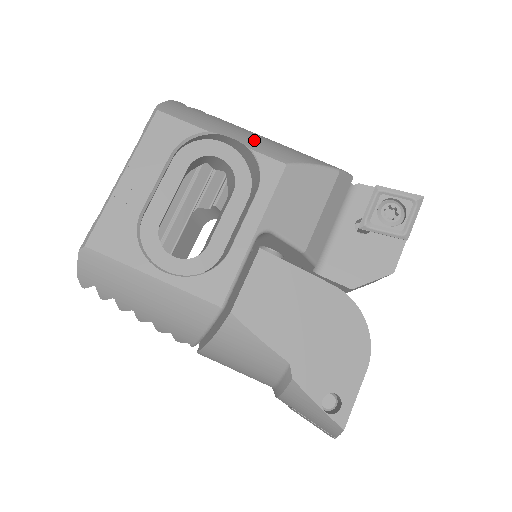
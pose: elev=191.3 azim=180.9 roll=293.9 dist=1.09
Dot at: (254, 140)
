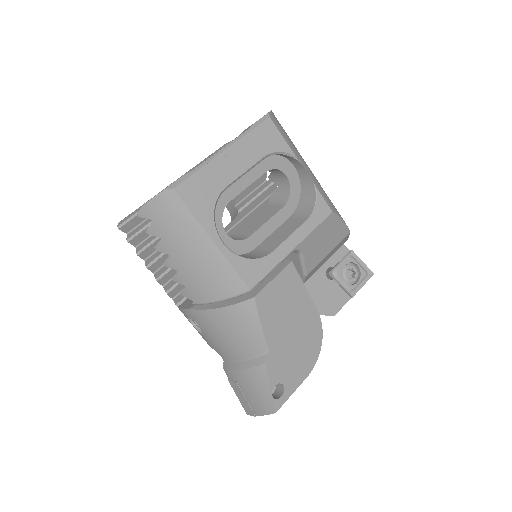
Dot at: (316, 180)
